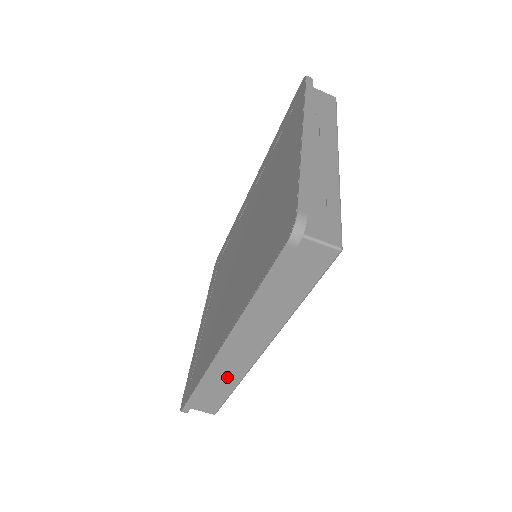
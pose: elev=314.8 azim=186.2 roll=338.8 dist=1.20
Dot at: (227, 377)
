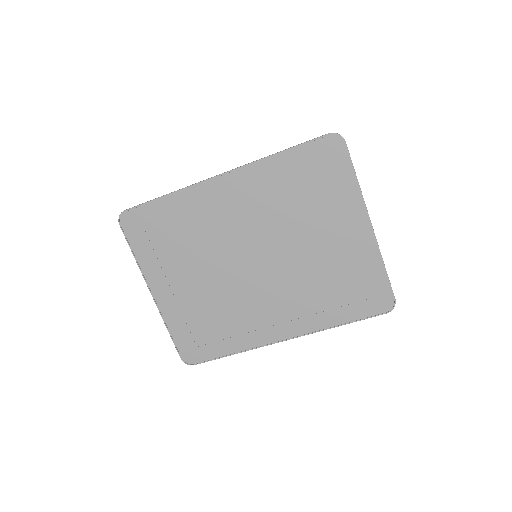
Dot at: occluded
